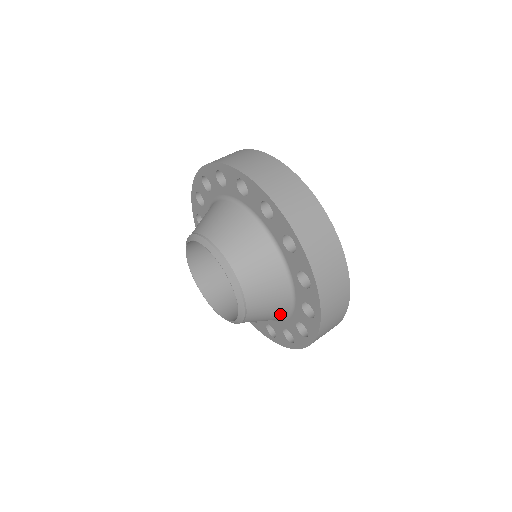
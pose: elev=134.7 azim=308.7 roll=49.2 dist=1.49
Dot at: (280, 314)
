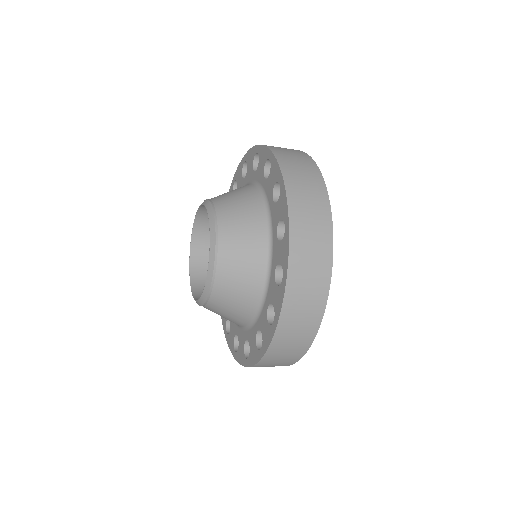
Dot at: (257, 210)
